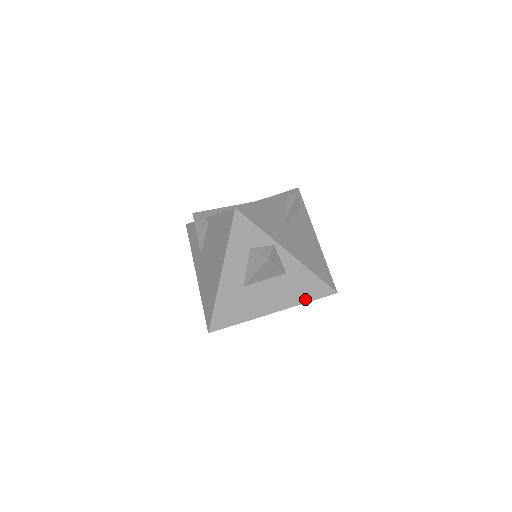
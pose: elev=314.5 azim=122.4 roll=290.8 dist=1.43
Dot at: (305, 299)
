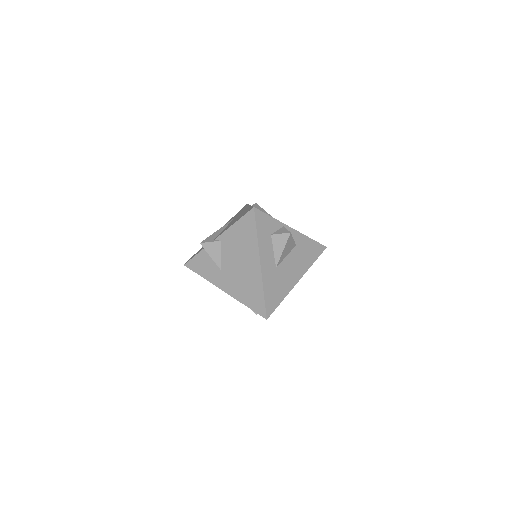
Dot at: (312, 261)
